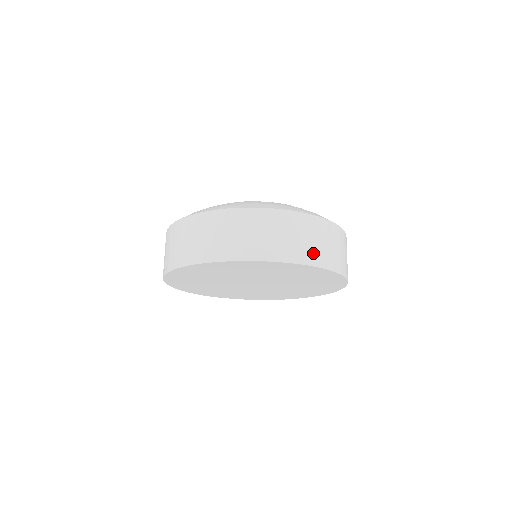
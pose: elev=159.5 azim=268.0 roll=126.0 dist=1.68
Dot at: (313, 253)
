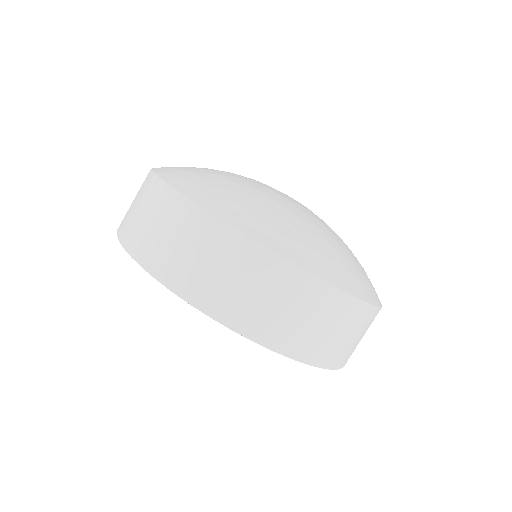
Dot at: (299, 339)
